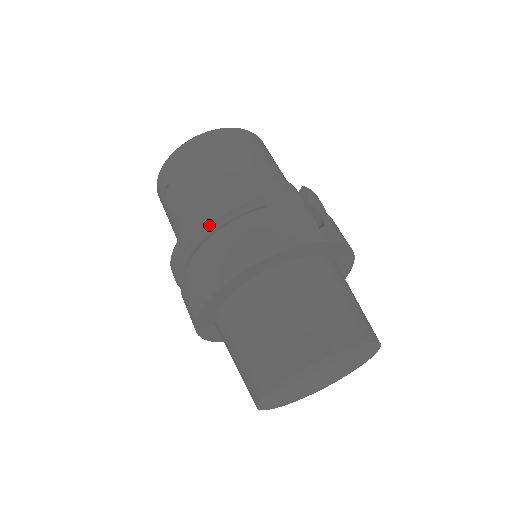
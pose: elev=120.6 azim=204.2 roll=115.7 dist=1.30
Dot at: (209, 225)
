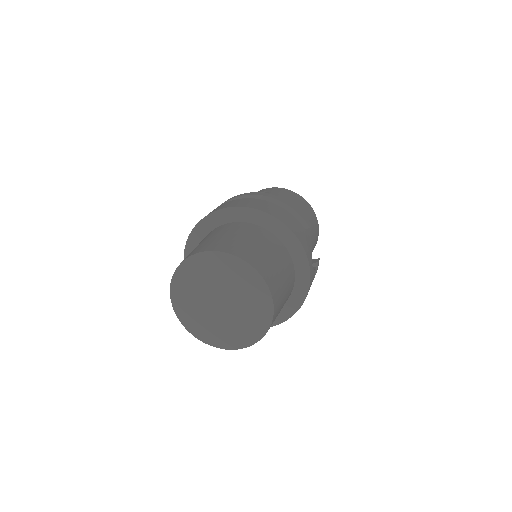
Dot at: (277, 200)
